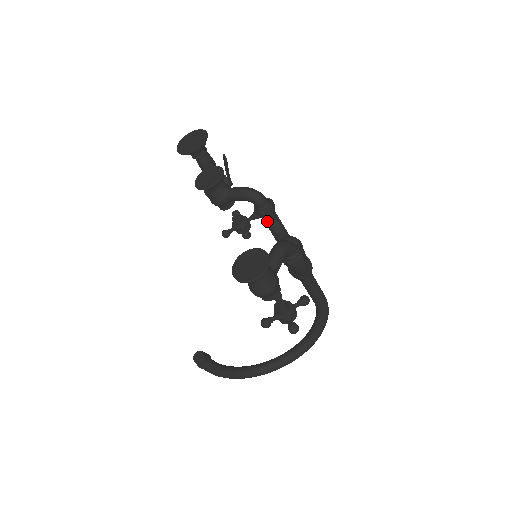
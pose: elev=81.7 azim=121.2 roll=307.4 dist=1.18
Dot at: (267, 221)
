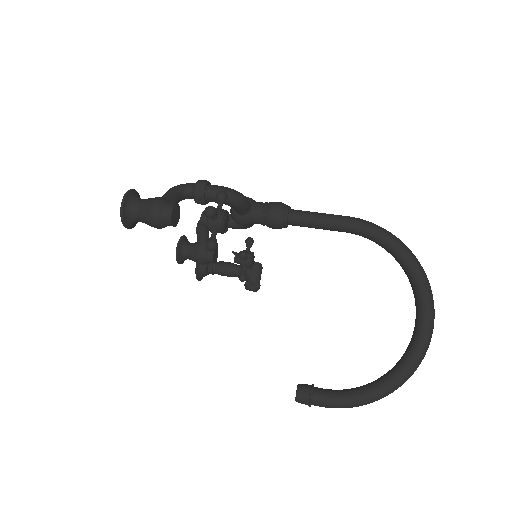
Dot at: (232, 224)
